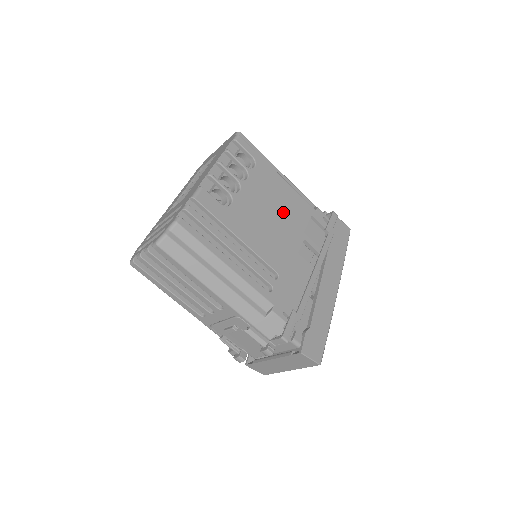
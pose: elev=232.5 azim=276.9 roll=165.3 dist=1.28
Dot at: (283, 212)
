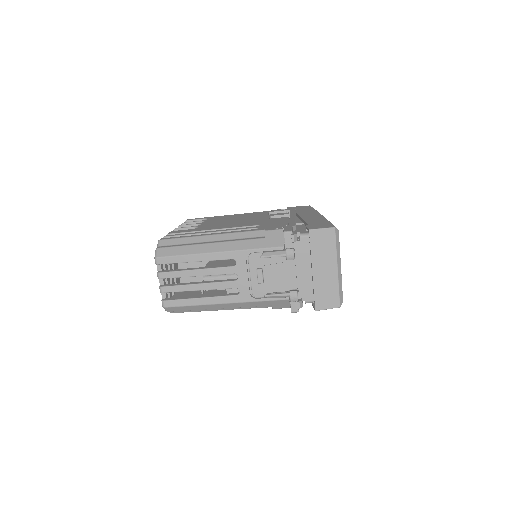
Dot at: (243, 218)
